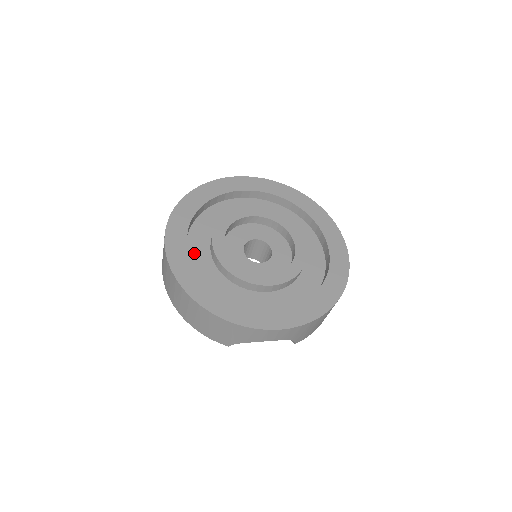
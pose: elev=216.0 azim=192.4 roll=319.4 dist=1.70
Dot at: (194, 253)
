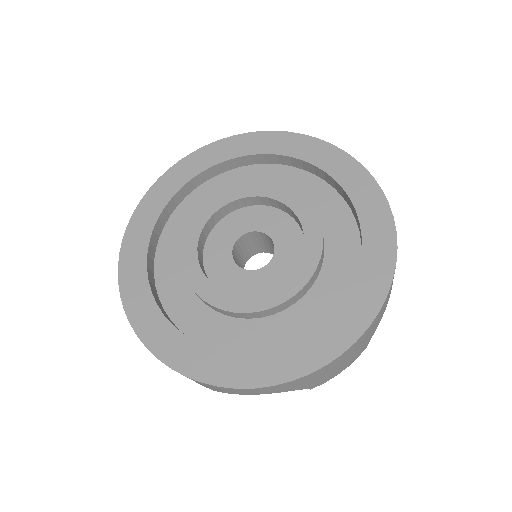
Dot at: (163, 263)
